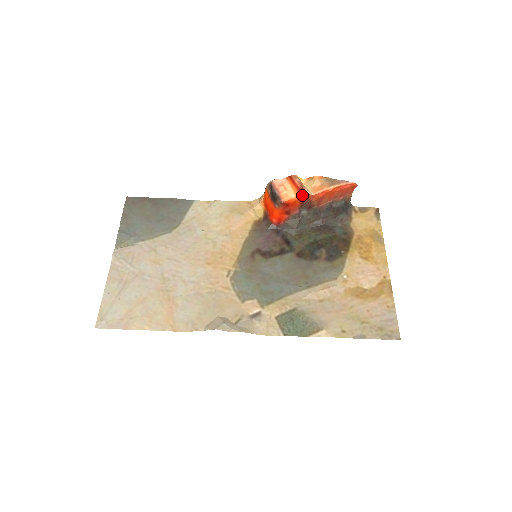
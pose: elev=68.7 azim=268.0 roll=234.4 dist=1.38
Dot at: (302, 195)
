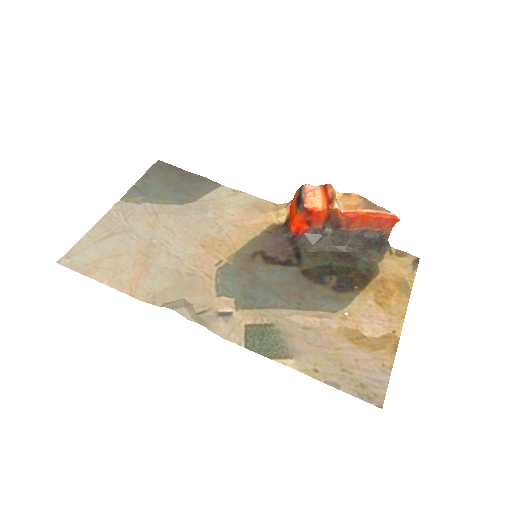
Dot at: (329, 207)
